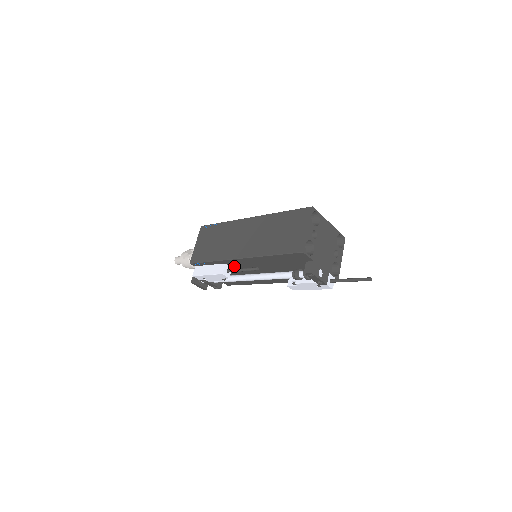
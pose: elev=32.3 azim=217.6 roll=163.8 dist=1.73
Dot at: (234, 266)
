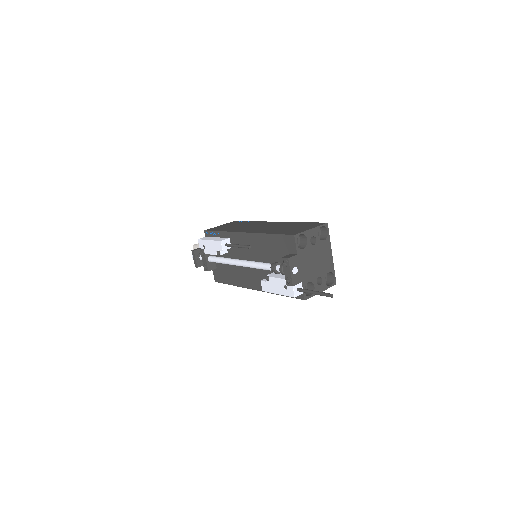
Dot at: occluded
